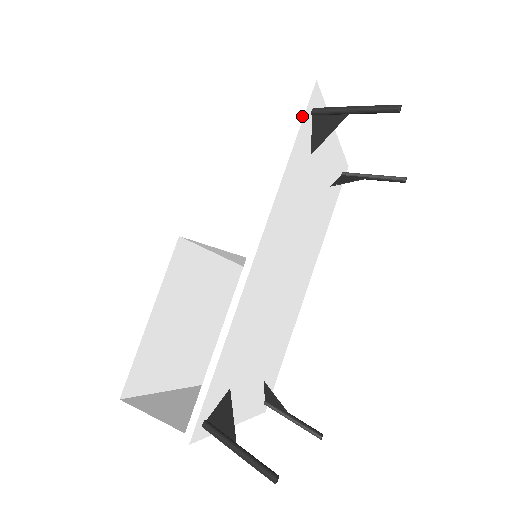
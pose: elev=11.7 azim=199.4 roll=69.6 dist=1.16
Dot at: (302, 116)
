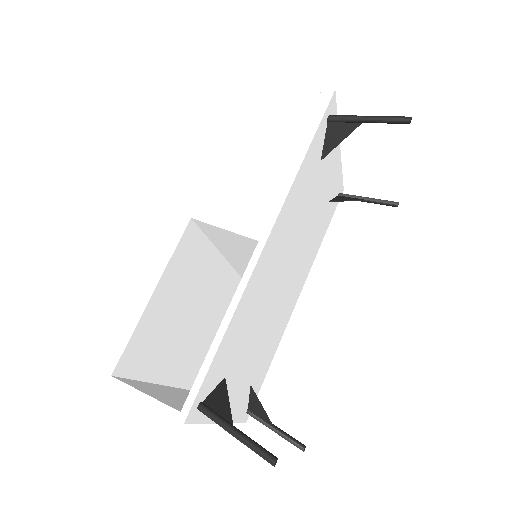
Dot at: (320, 119)
